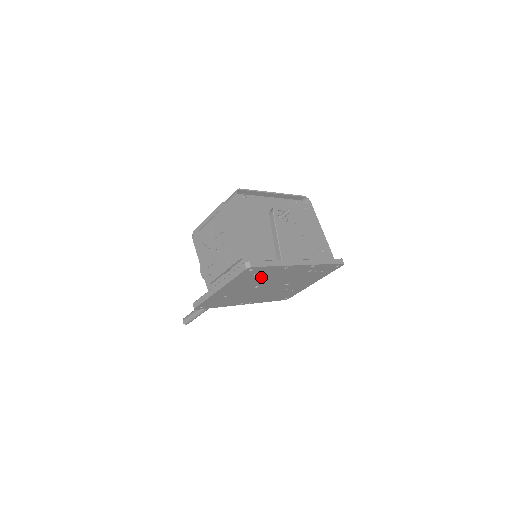
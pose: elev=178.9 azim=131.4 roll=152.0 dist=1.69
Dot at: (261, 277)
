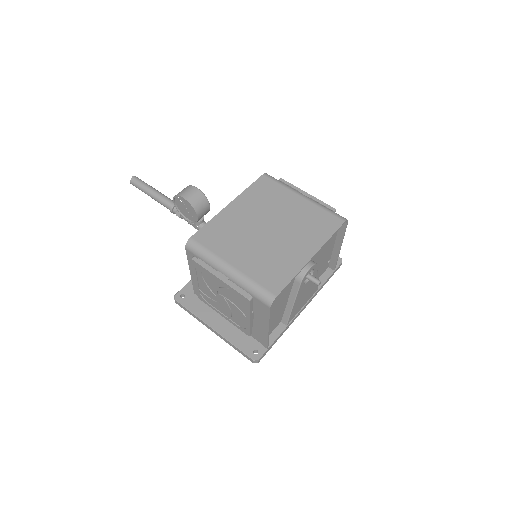
Dot at: occluded
